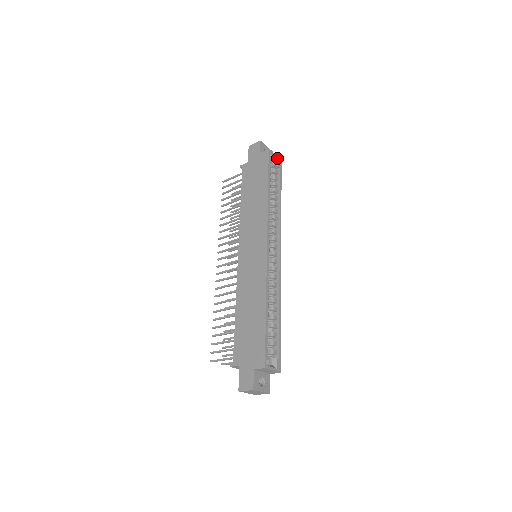
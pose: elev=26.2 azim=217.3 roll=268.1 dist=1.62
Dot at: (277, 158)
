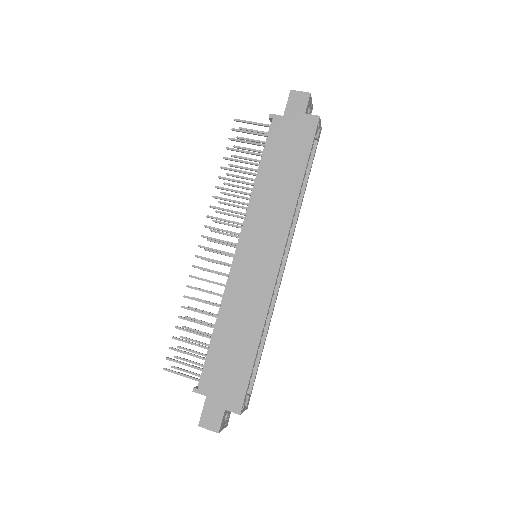
Dot at: (320, 127)
